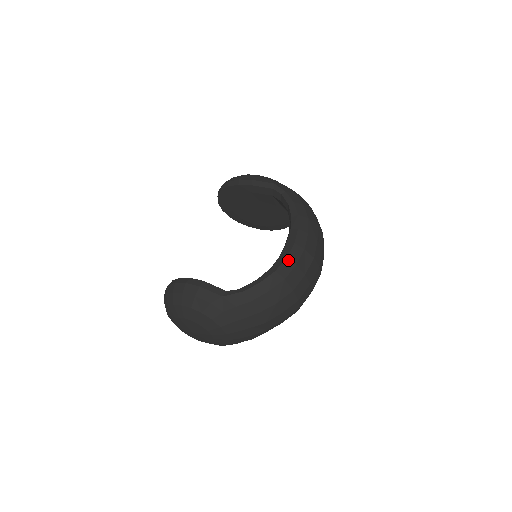
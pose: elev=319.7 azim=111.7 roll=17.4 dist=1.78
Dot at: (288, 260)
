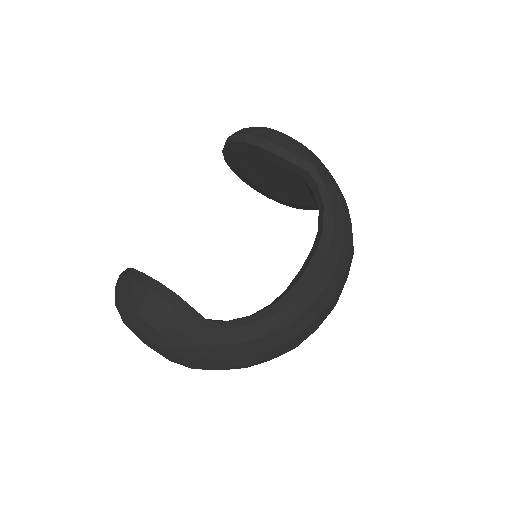
Dot at: (303, 298)
